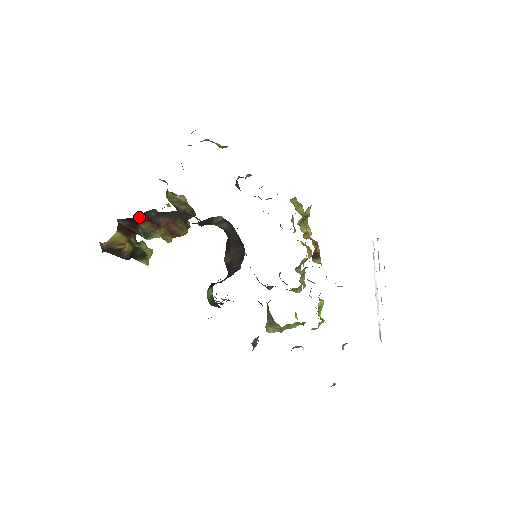
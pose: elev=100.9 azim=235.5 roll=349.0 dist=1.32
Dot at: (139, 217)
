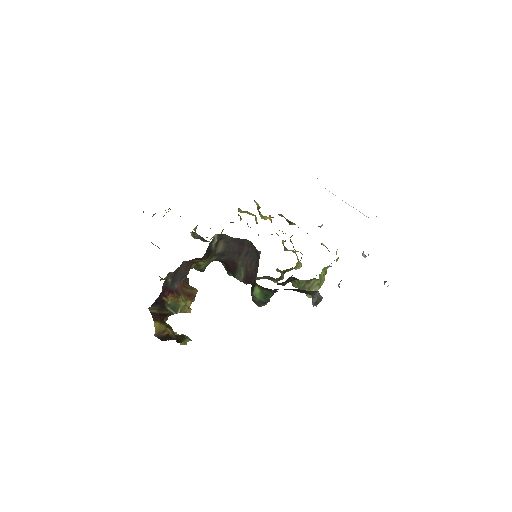
Dot at: (162, 293)
